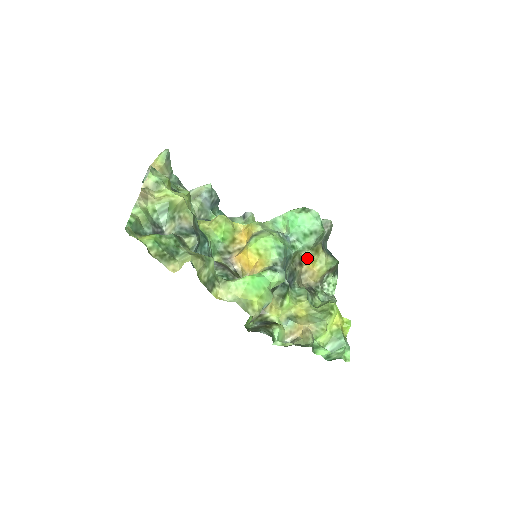
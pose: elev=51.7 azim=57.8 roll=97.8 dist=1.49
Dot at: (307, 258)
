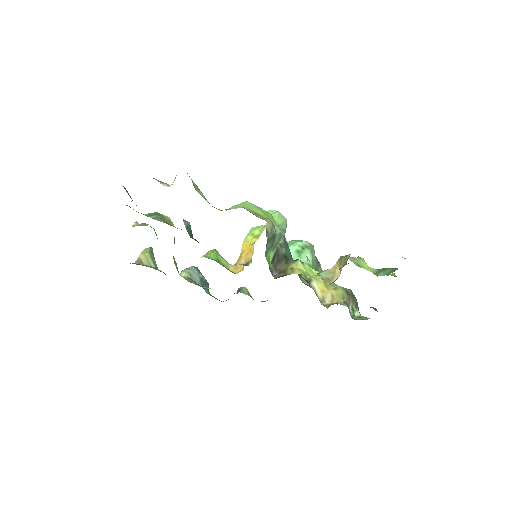
Dot at: occluded
